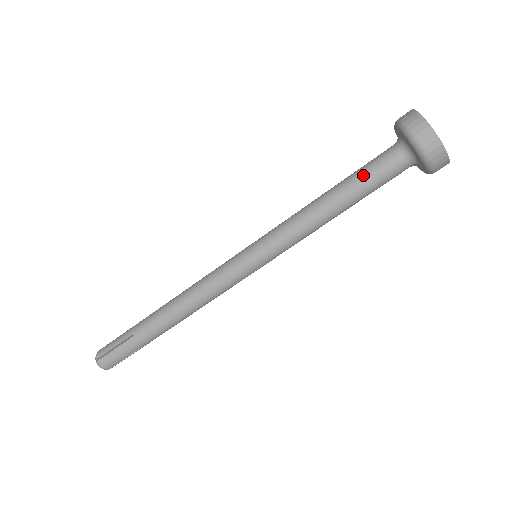
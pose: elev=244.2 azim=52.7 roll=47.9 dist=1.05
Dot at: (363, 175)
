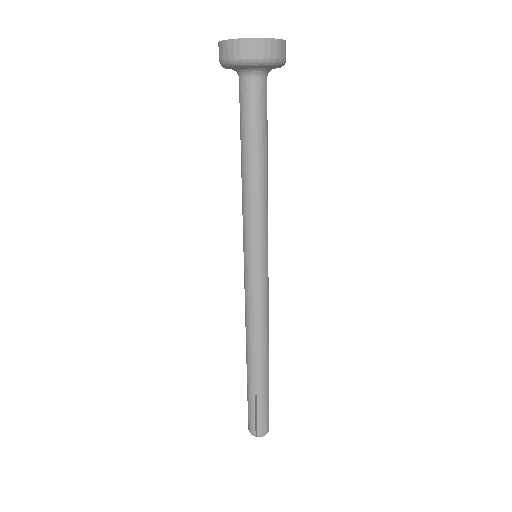
Dot at: (249, 123)
